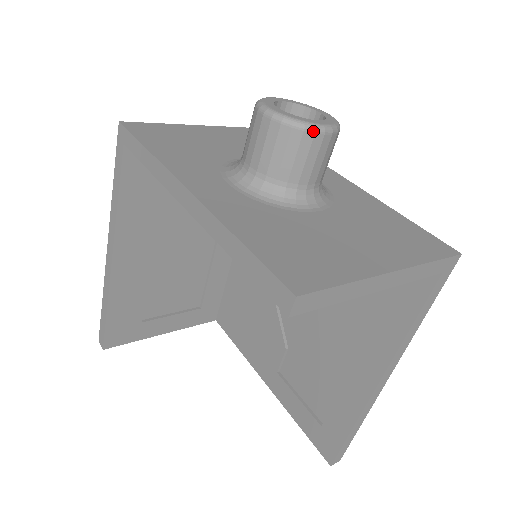
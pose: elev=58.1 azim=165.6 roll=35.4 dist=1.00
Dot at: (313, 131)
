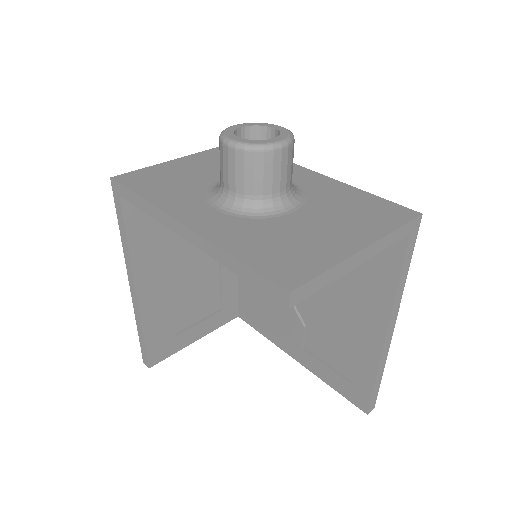
Dot at: (272, 150)
